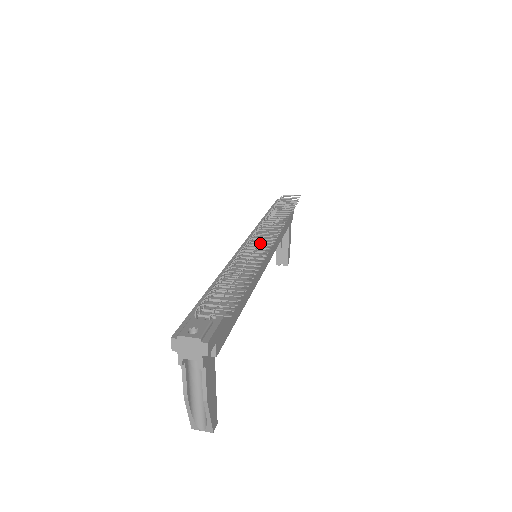
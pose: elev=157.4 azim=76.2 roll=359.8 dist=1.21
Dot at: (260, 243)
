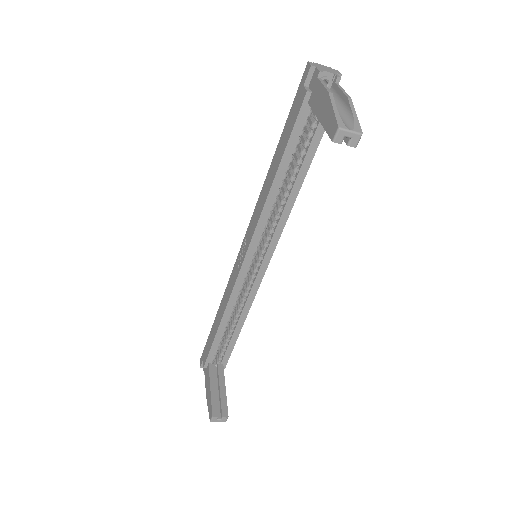
Dot at: occluded
